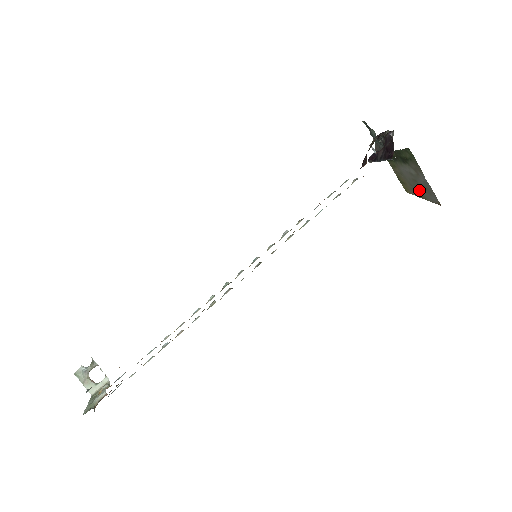
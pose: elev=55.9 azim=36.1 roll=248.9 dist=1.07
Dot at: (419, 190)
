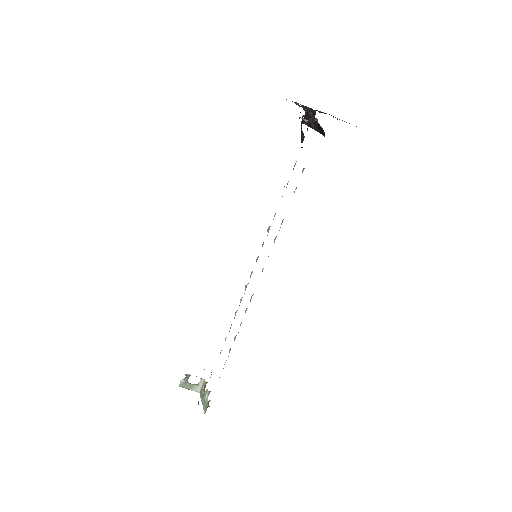
Dot at: occluded
